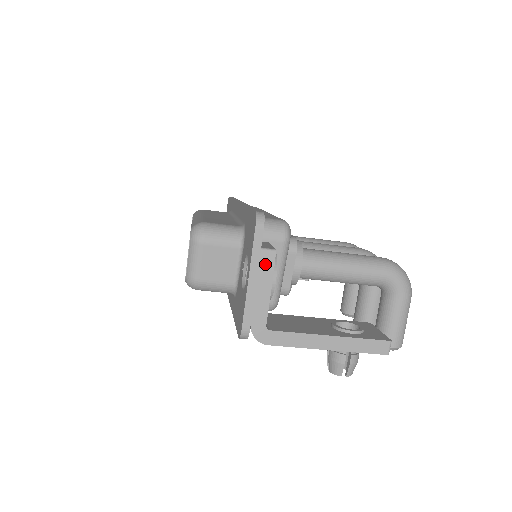
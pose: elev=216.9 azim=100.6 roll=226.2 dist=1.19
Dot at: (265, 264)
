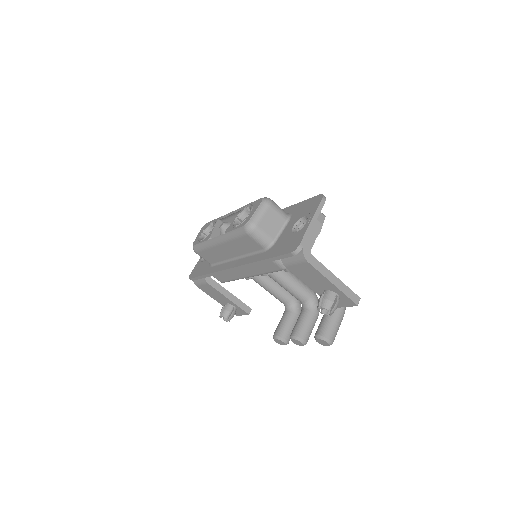
Dot at: (320, 219)
